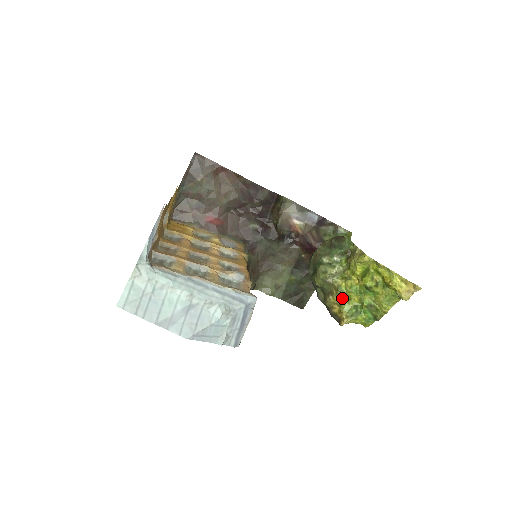
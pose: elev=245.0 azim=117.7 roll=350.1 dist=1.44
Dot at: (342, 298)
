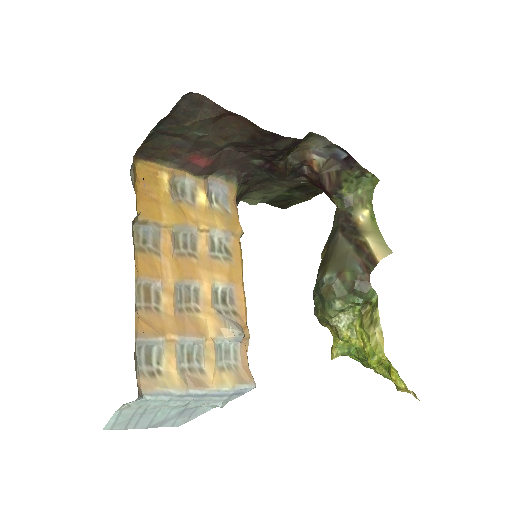
Dot at: (340, 340)
